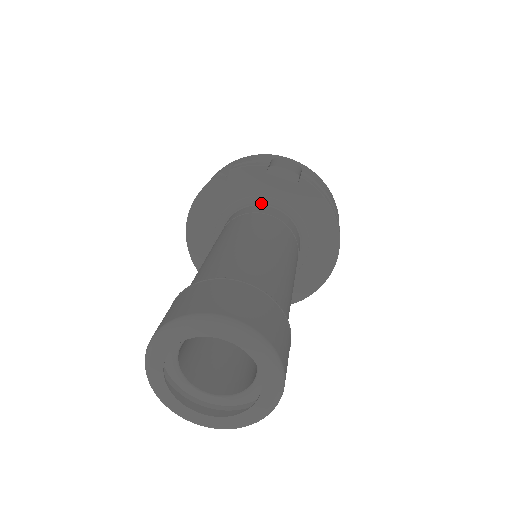
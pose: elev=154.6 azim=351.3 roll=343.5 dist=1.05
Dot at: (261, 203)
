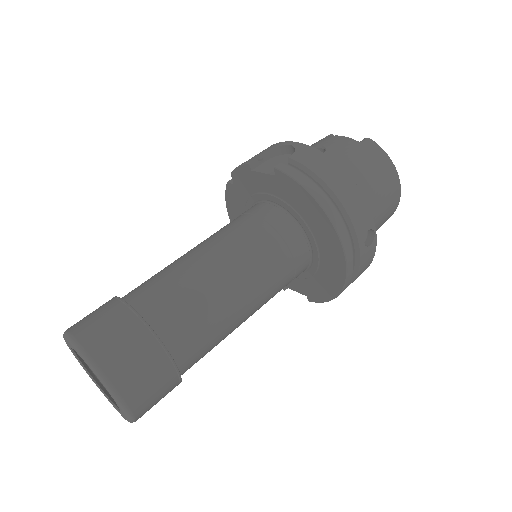
Dot at: (262, 200)
